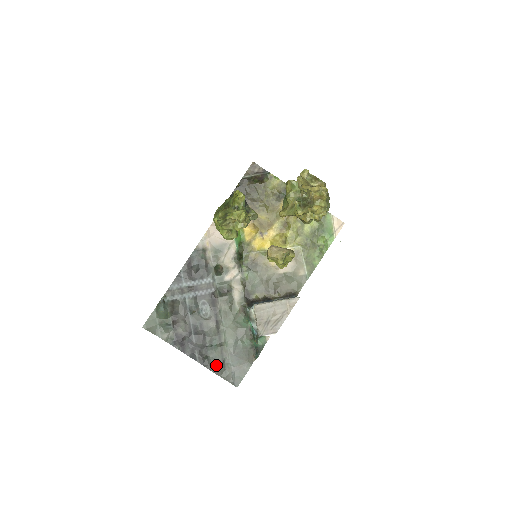
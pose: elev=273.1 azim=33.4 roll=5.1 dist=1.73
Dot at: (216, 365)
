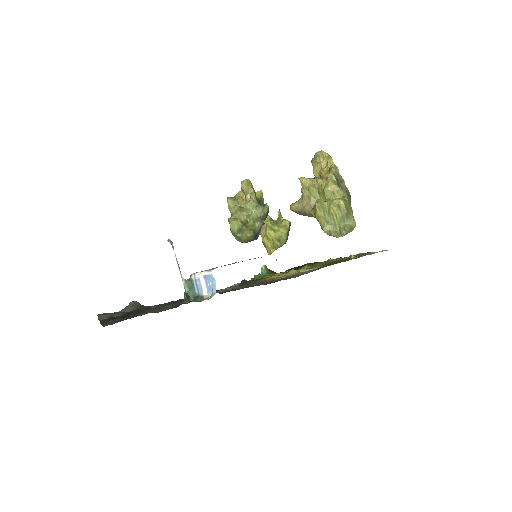
Dot at: (114, 320)
